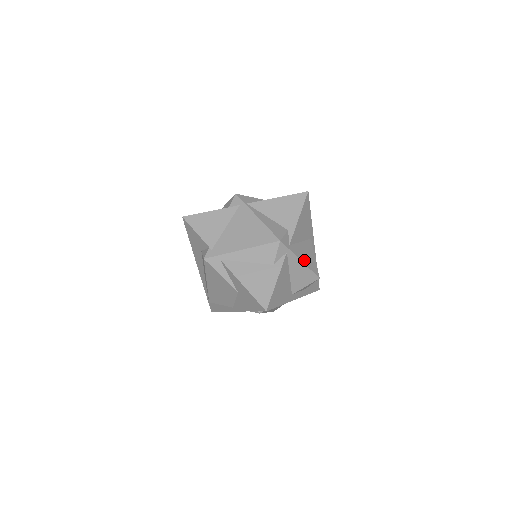
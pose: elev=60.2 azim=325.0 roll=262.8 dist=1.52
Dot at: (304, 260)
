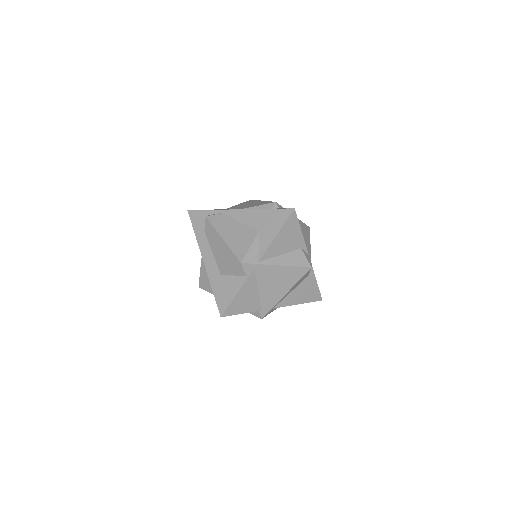
Dot at: (308, 241)
